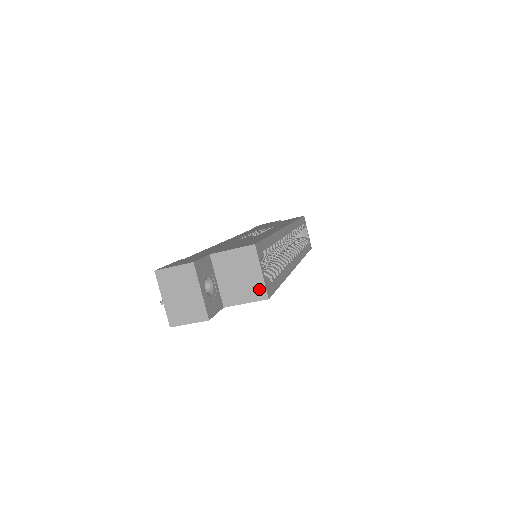
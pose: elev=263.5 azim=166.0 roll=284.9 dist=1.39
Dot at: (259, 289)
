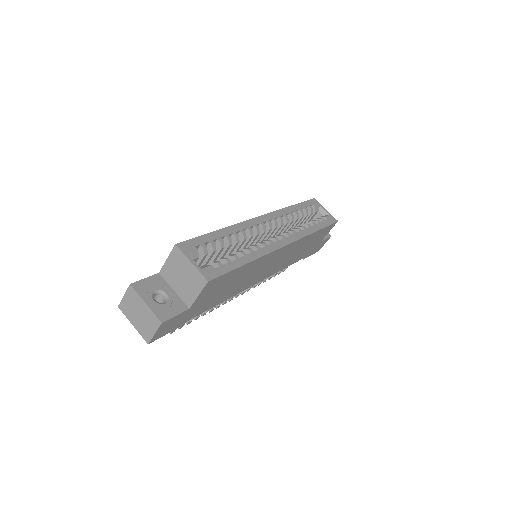
Dot at: (198, 278)
